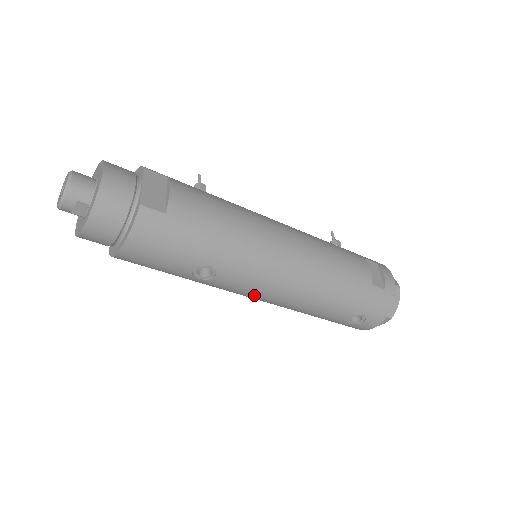
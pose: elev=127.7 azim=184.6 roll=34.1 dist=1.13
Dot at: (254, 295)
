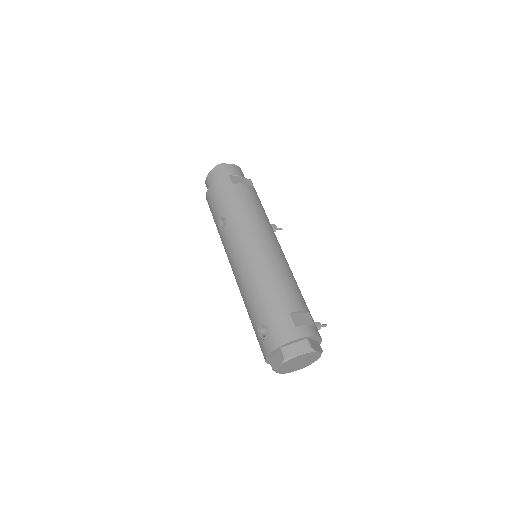
Dot at: (231, 259)
